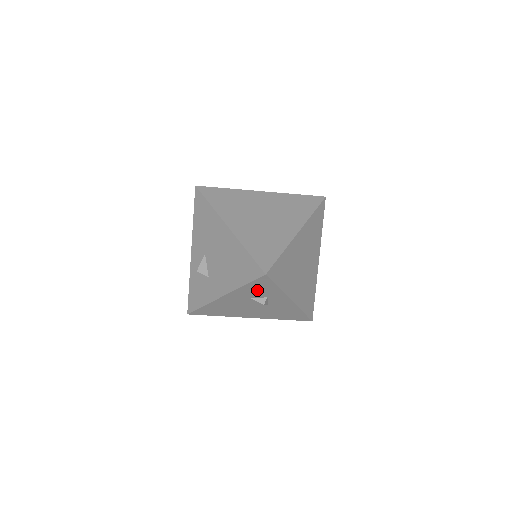
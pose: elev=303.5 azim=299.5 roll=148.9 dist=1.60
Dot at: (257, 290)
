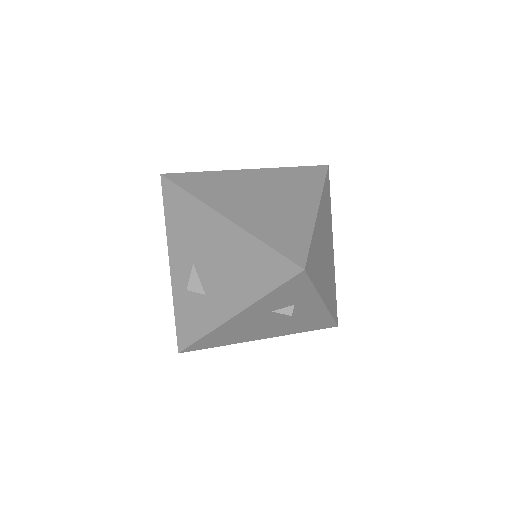
Dot at: (284, 297)
